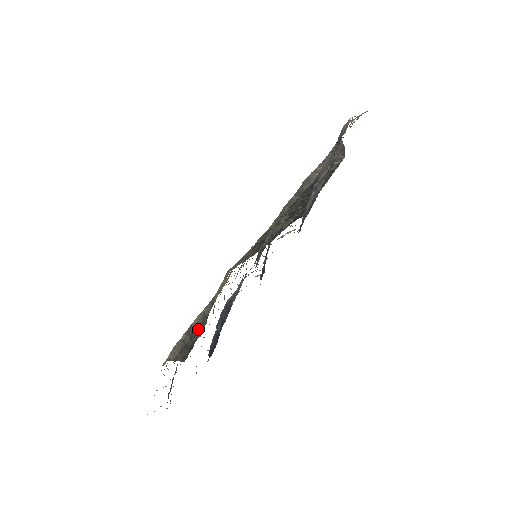
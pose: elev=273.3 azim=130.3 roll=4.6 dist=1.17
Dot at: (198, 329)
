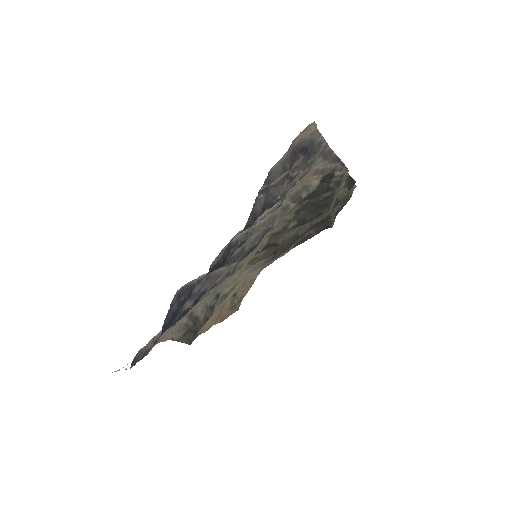
Dot at: (203, 317)
